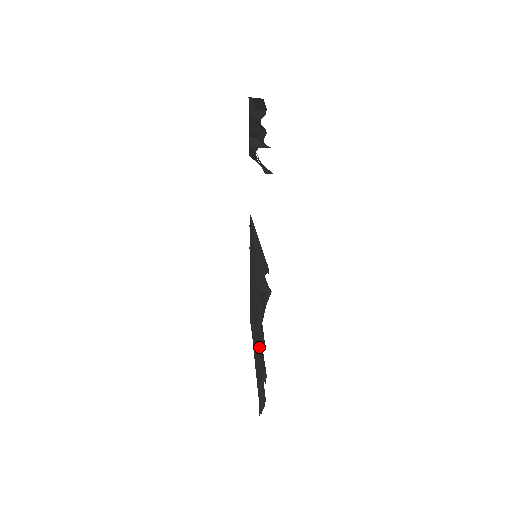
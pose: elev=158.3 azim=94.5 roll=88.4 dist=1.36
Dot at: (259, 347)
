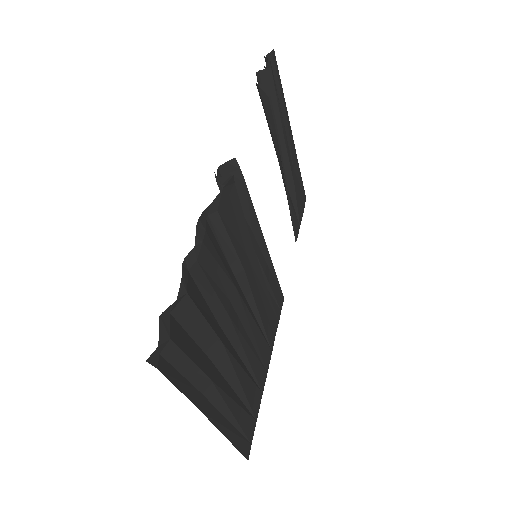
Dot at: (200, 281)
